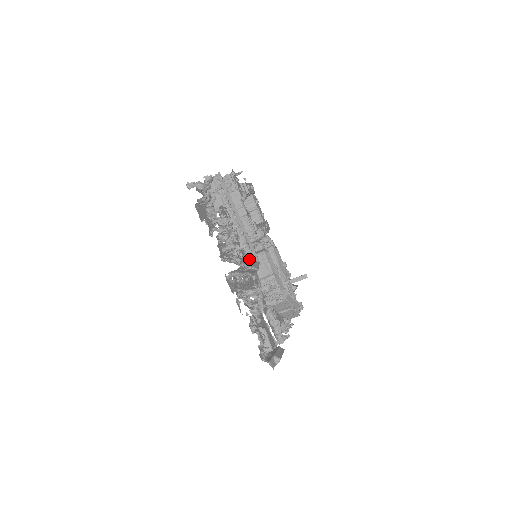
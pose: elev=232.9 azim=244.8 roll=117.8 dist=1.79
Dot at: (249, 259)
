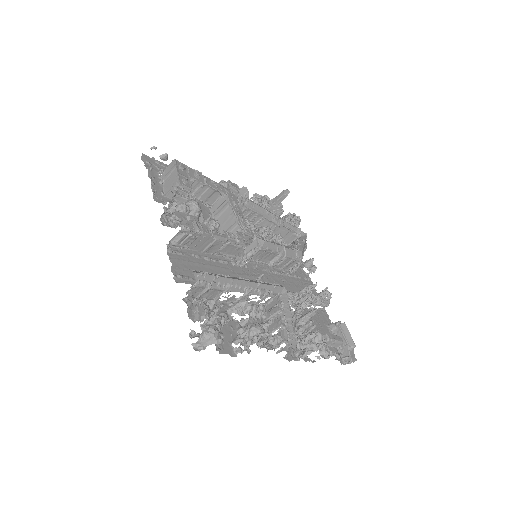
Dot at: (283, 310)
